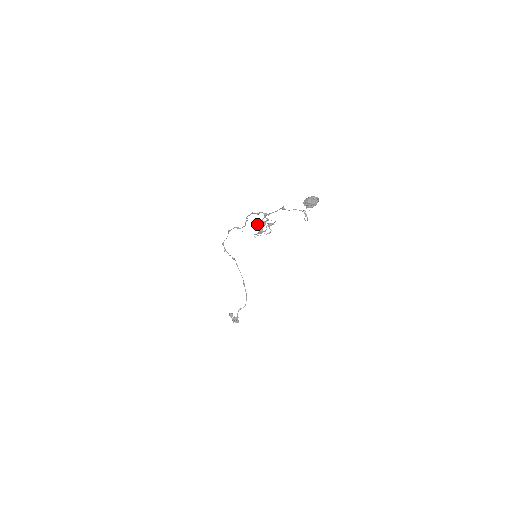
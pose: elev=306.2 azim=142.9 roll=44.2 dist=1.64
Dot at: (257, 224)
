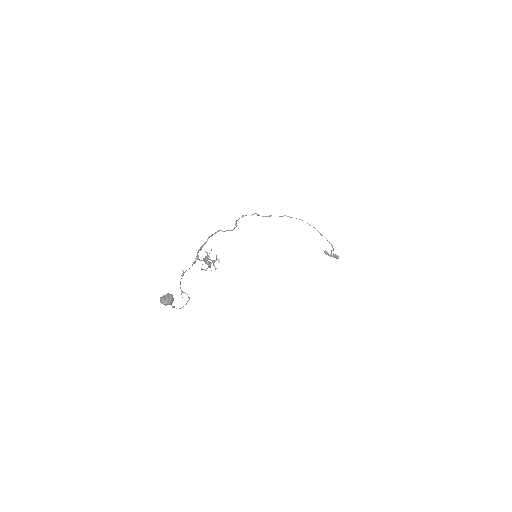
Dot at: (207, 255)
